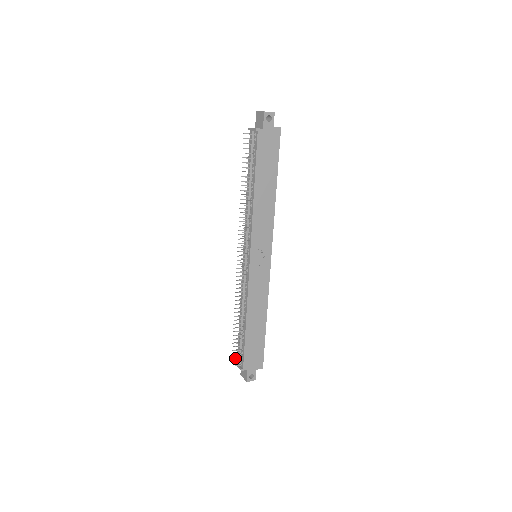
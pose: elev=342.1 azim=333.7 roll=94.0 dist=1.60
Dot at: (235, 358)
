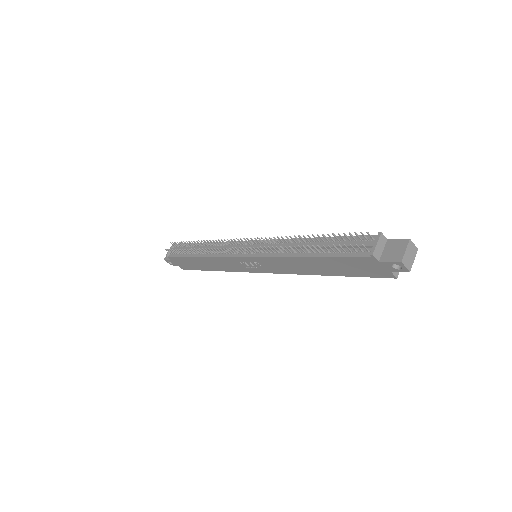
Dot at: (170, 249)
